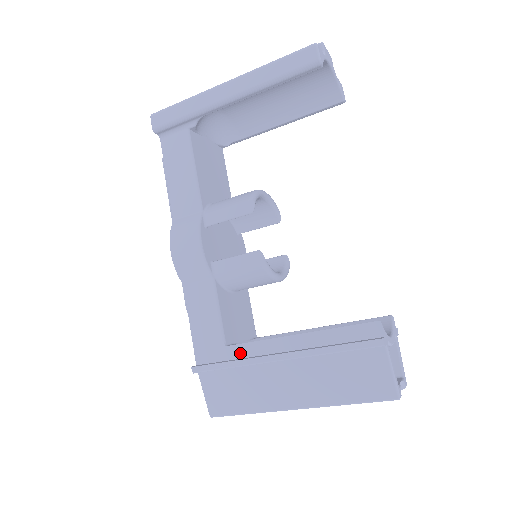
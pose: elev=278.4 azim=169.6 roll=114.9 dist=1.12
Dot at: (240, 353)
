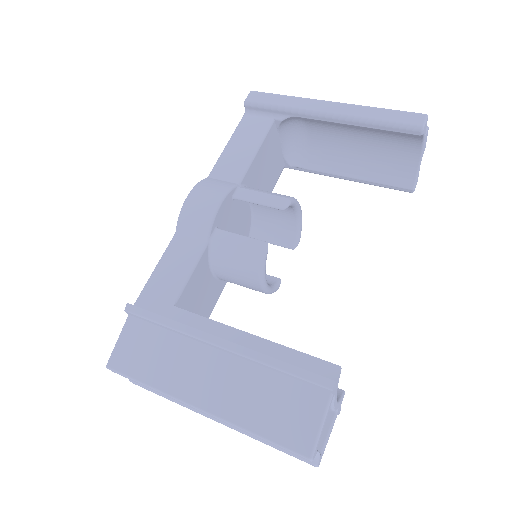
Dot at: (183, 320)
